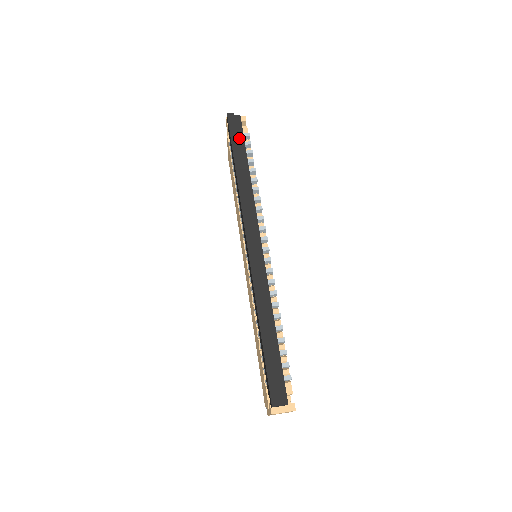
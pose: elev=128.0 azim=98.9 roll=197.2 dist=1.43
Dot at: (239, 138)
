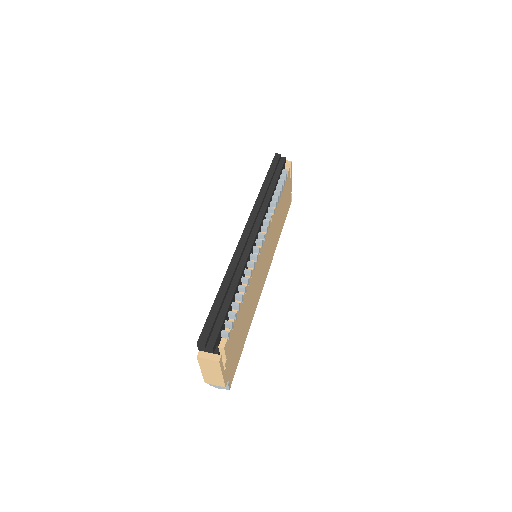
Dot at: (277, 169)
